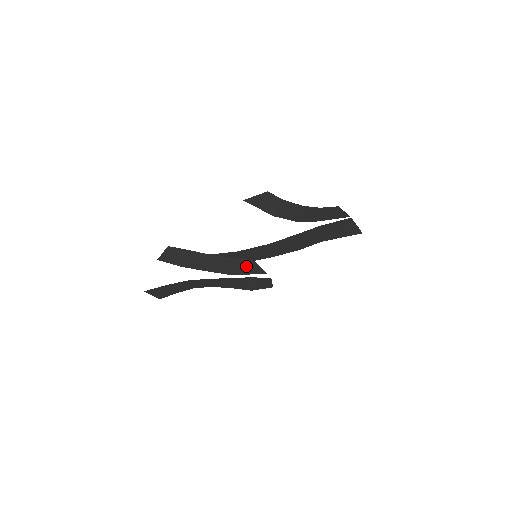
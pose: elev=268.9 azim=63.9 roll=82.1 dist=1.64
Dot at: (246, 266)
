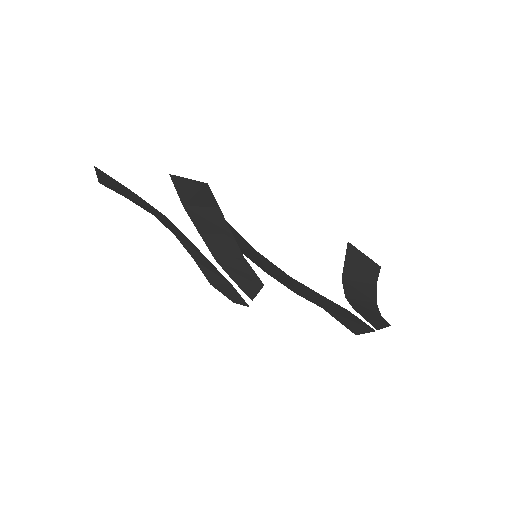
Dot at: (247, 279)
